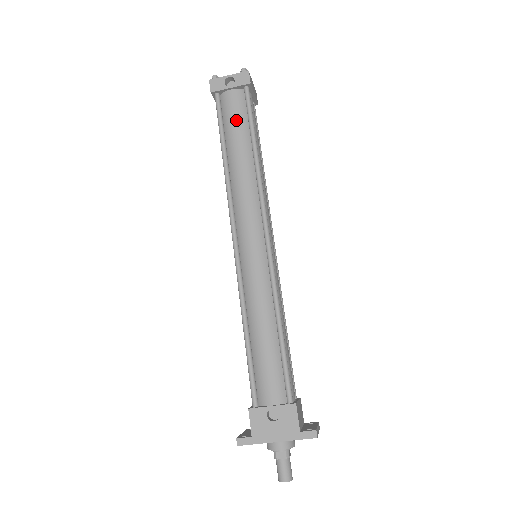
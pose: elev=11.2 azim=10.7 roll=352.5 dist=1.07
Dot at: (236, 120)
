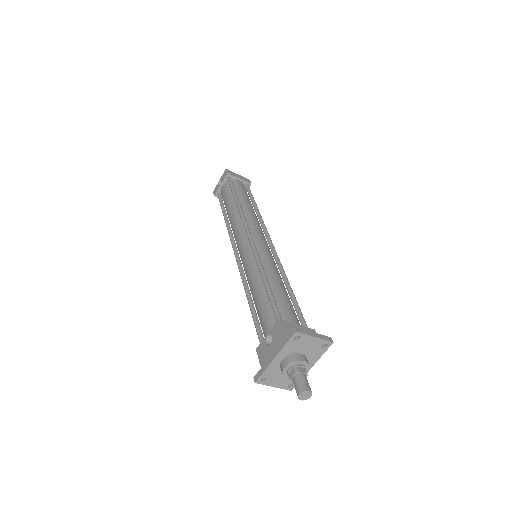
Dot at: (226, 196)
